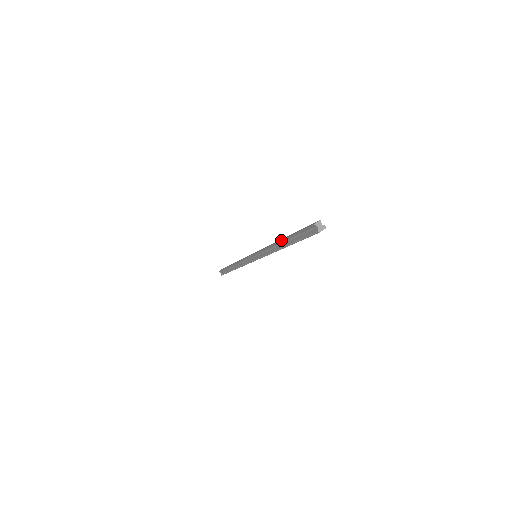
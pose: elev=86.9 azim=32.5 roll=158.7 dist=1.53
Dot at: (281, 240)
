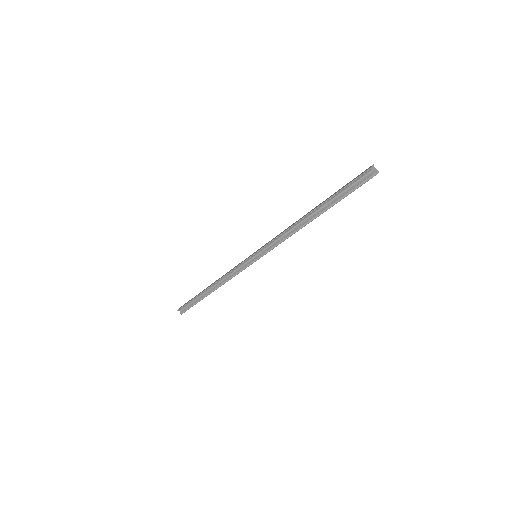
Dot at: (312, 210)
